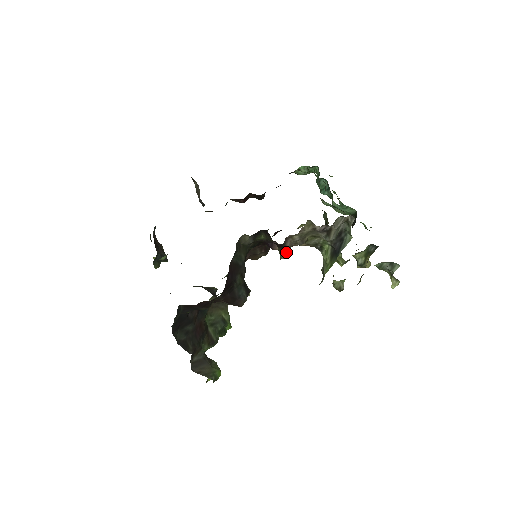
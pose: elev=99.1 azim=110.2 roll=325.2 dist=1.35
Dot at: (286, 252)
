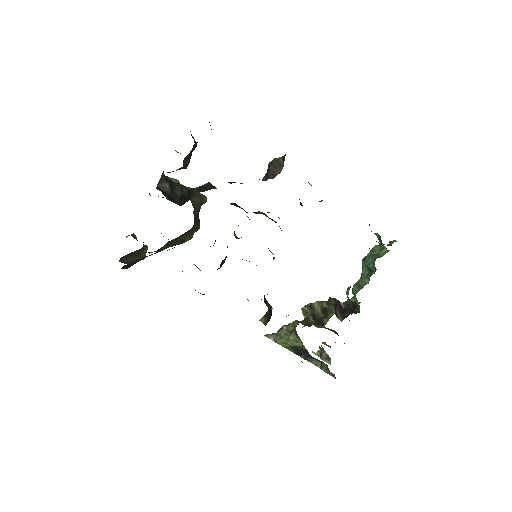
Dot at: occluded
